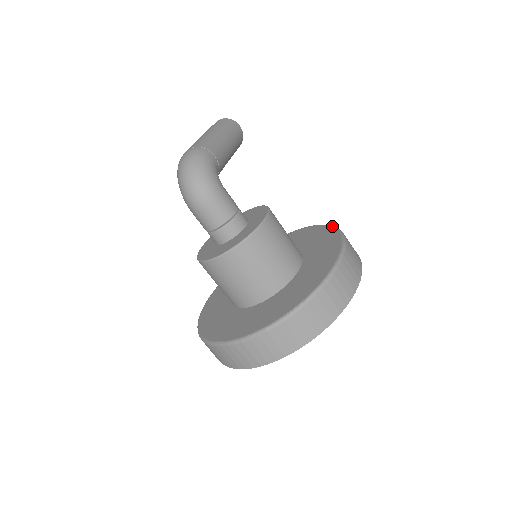
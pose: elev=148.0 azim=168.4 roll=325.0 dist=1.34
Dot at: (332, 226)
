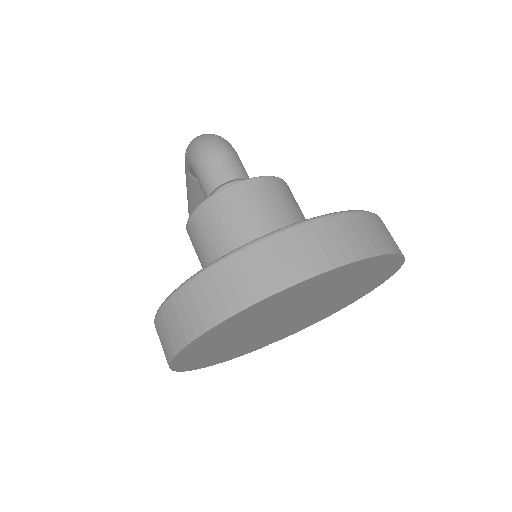
Dot at: occluded
